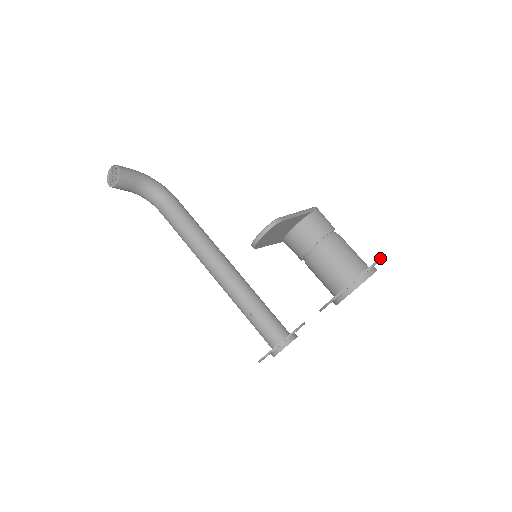
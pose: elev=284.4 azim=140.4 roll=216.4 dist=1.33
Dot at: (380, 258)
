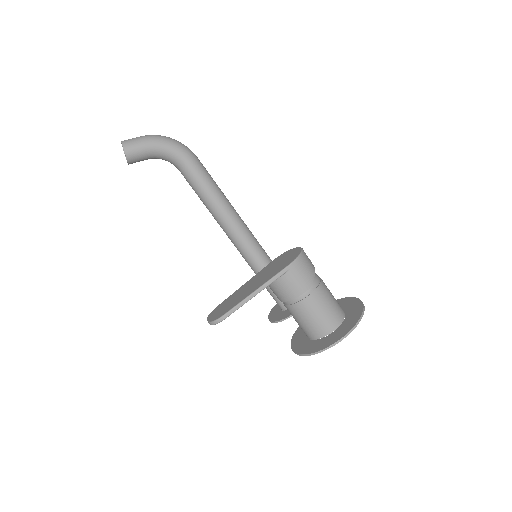
Dot at: (334, 344)
